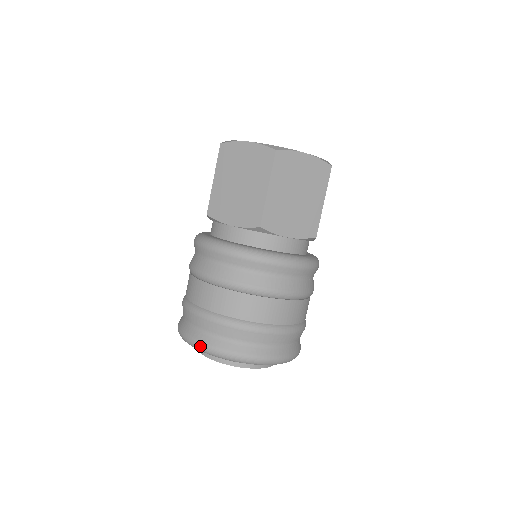
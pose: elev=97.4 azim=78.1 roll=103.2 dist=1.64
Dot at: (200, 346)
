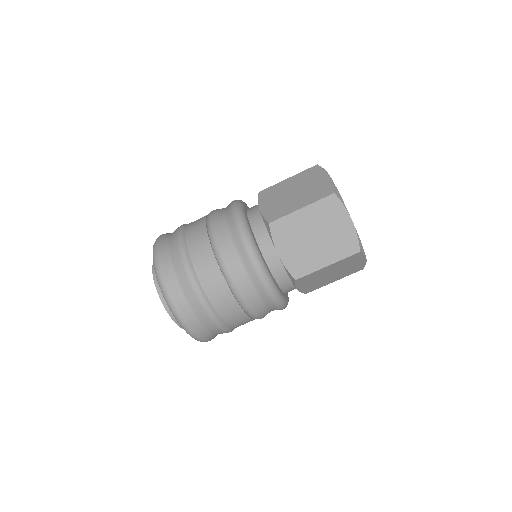
Dot at: (155, 247)
